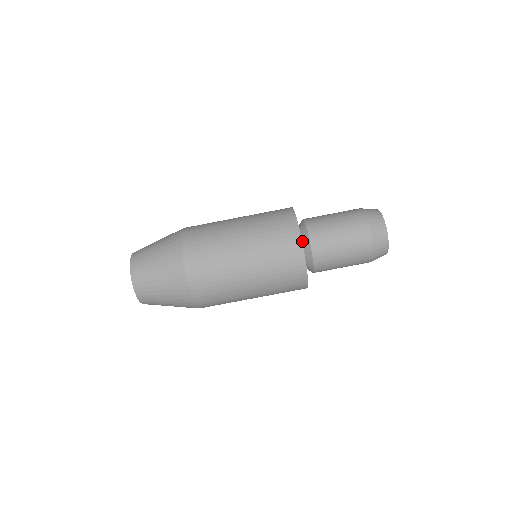
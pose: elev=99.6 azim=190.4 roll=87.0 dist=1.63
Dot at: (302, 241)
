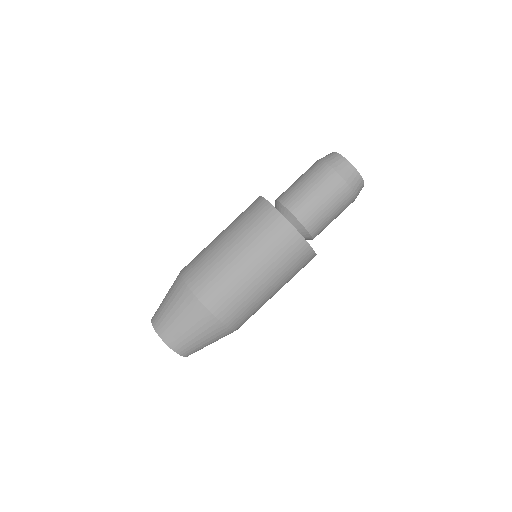
Dot at: occluded
